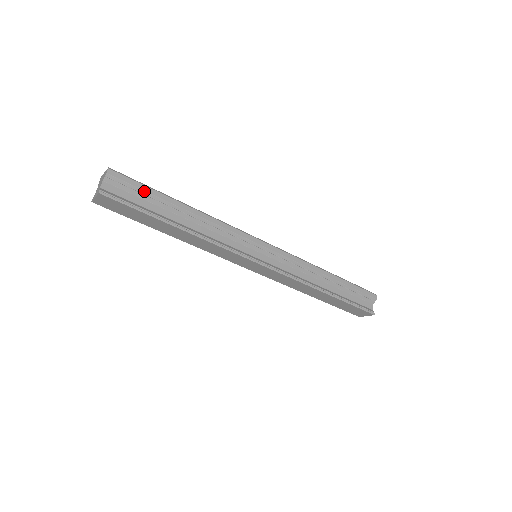
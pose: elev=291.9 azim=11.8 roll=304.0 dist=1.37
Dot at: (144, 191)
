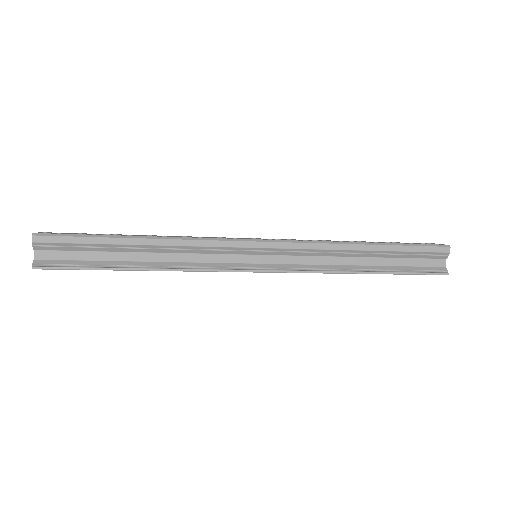
Dot at: (82, 244)
